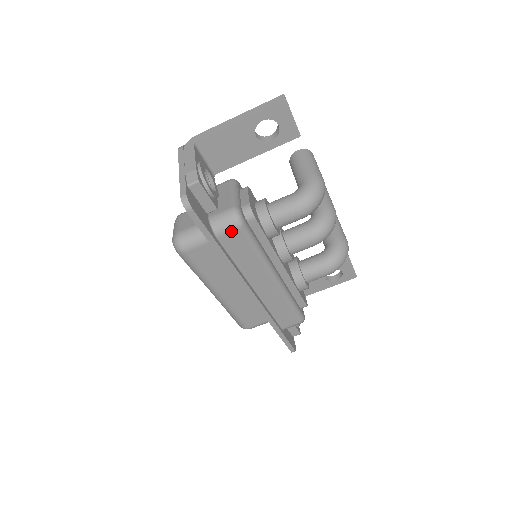
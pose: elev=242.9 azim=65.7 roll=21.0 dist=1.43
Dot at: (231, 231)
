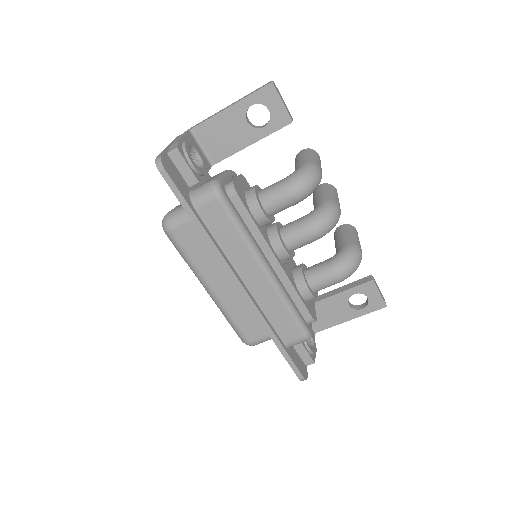
Dot at: (209, 202)
